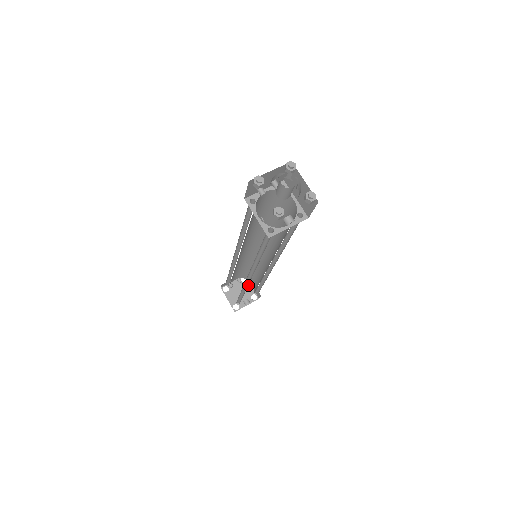
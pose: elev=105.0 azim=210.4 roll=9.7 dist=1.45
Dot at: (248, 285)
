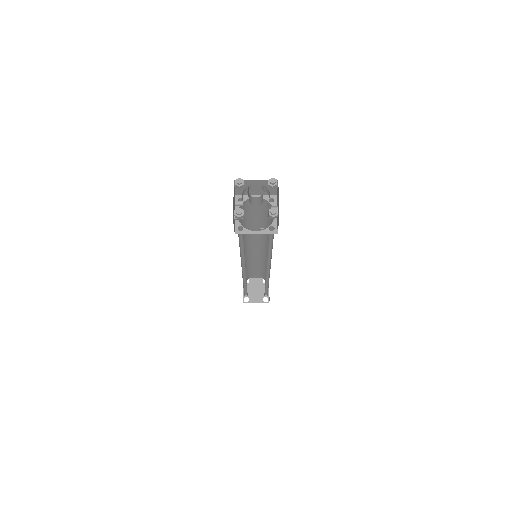
Dot at: (253, 280)
